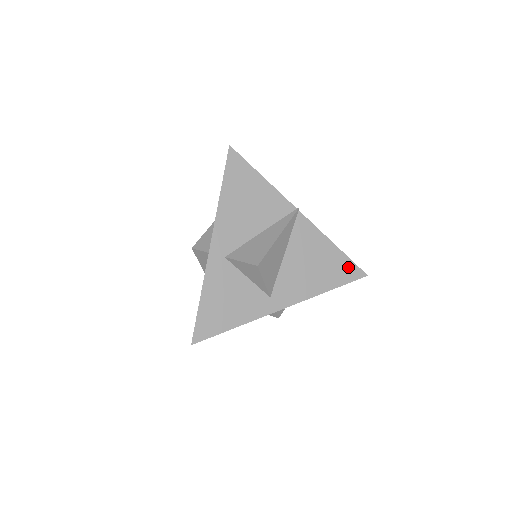
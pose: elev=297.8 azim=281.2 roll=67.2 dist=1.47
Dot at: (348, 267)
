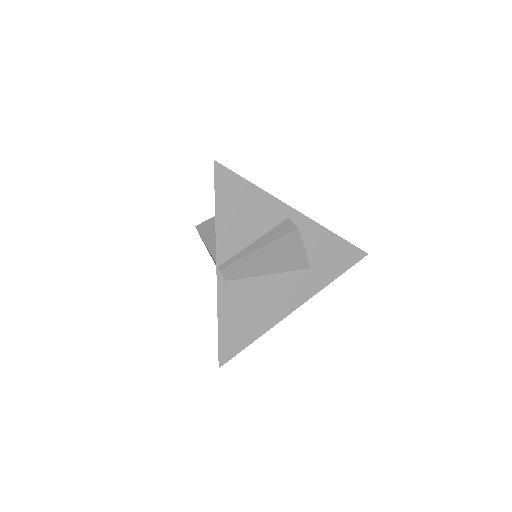
Dot at: occluded
